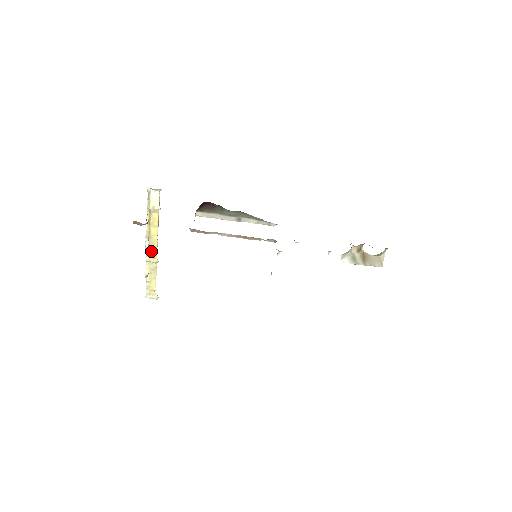
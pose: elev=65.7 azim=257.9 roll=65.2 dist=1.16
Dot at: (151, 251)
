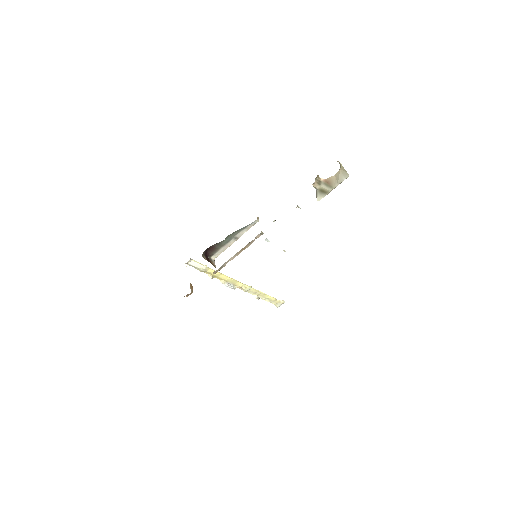
Dot at: (238, 286)
